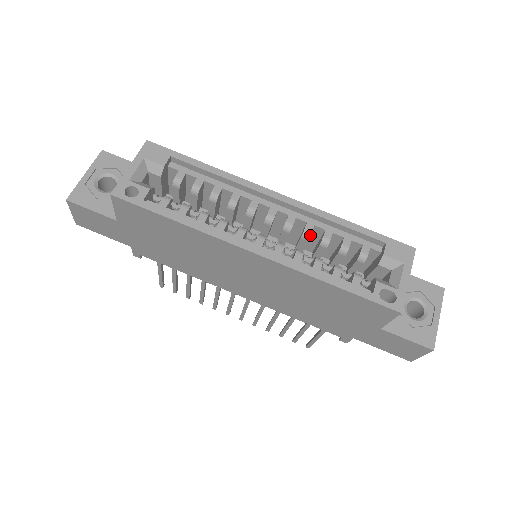
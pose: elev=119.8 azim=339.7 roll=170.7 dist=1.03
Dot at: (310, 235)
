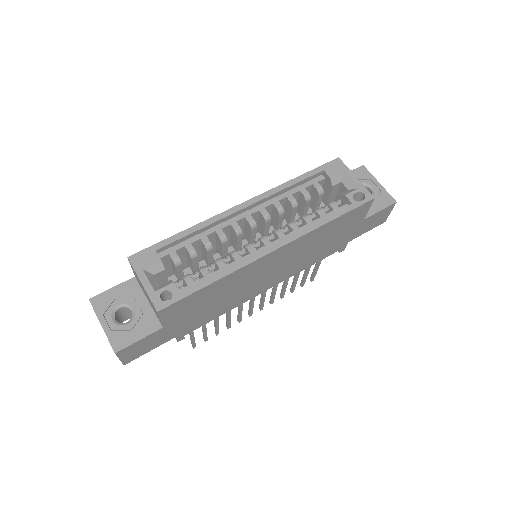
Dot at: (283, 209)
